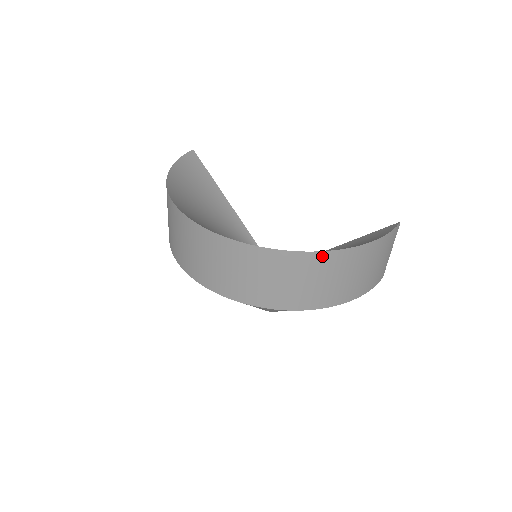
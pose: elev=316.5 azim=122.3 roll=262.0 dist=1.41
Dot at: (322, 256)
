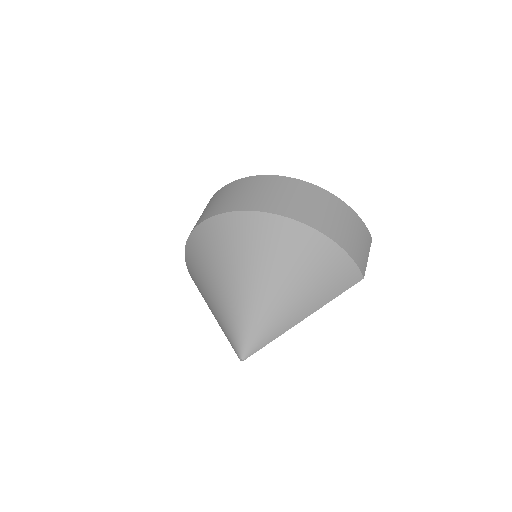
Dot at: (320, 191)
